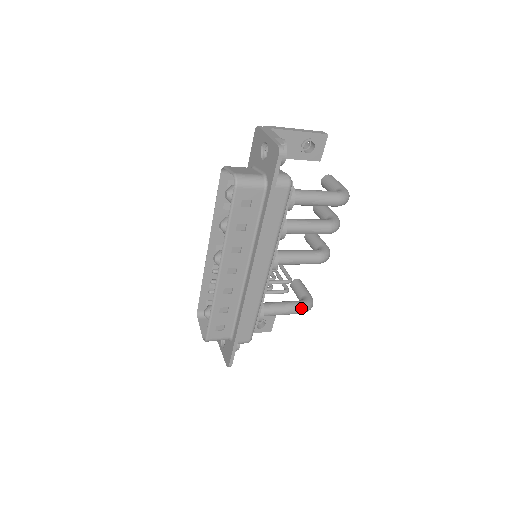
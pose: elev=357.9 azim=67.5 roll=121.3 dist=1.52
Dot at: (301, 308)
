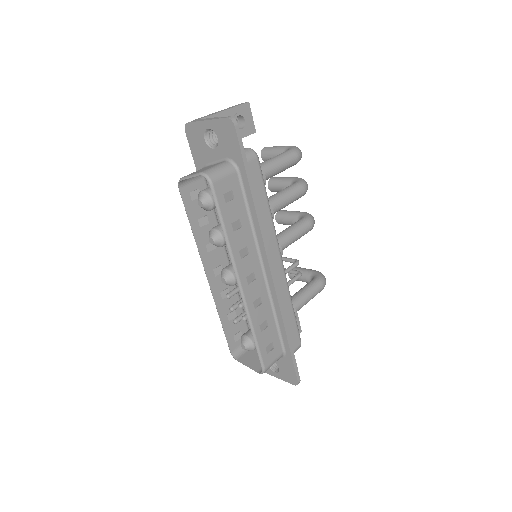
Dot at: (319, 285)
